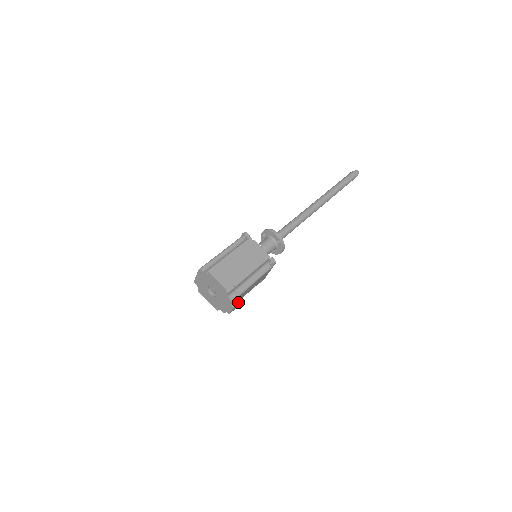
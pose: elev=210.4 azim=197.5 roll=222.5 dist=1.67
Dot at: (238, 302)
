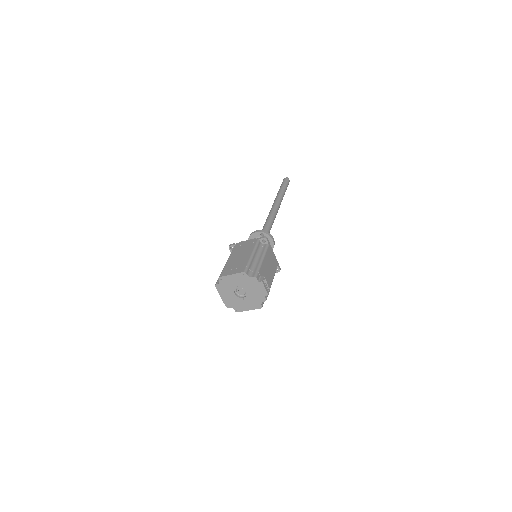
Dot at: (263, 277)
